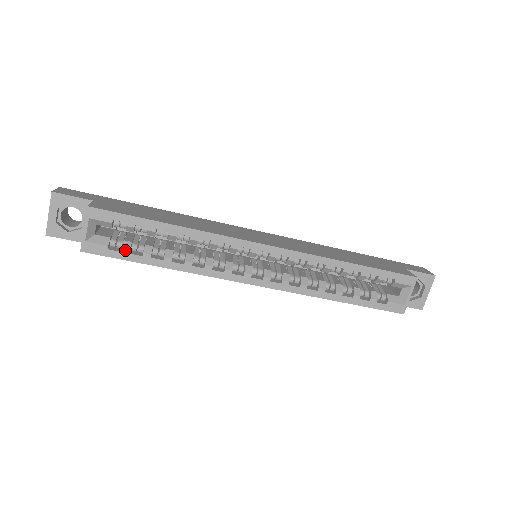
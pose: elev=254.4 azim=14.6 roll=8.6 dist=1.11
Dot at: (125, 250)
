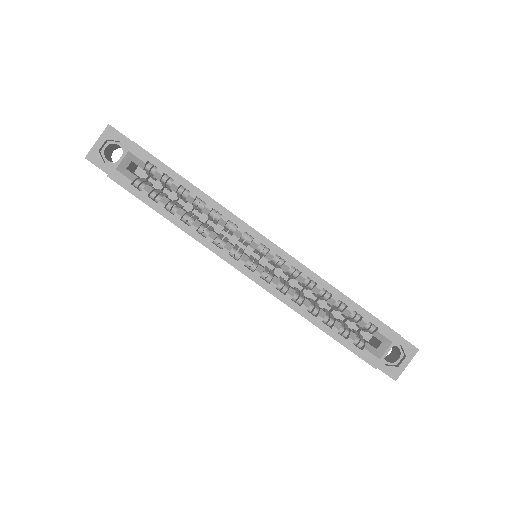
Dot at: (145, 191)
